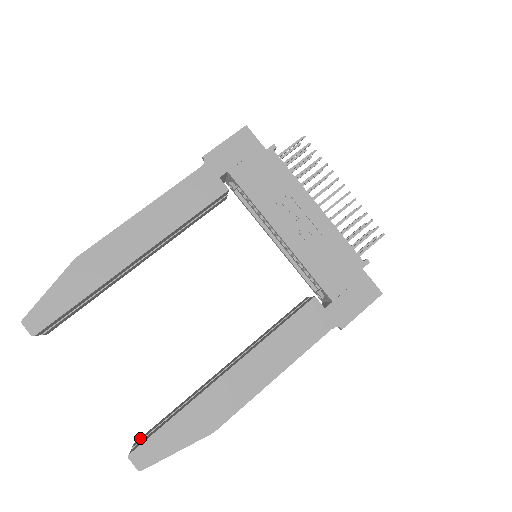
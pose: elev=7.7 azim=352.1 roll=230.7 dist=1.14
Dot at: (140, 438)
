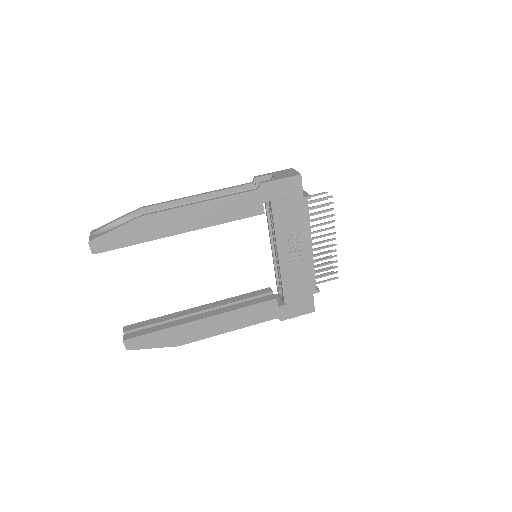
Dot at: (130, 326)
